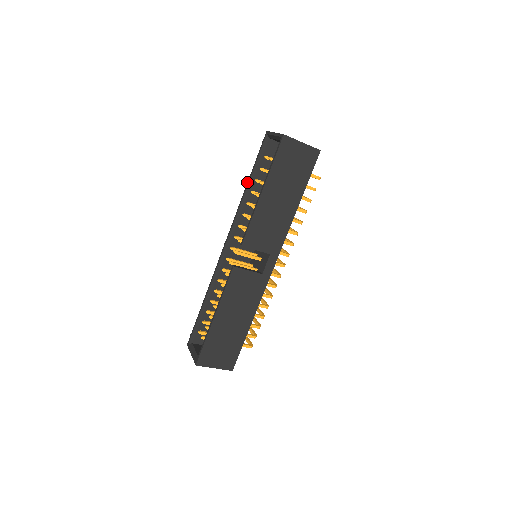
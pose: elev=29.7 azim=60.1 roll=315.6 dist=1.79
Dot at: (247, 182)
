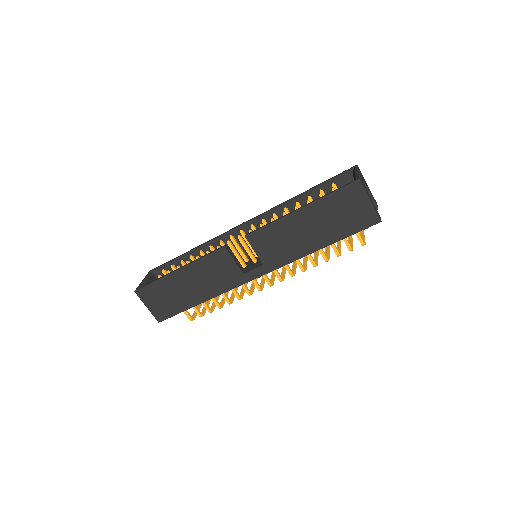
Dot at: occluded
